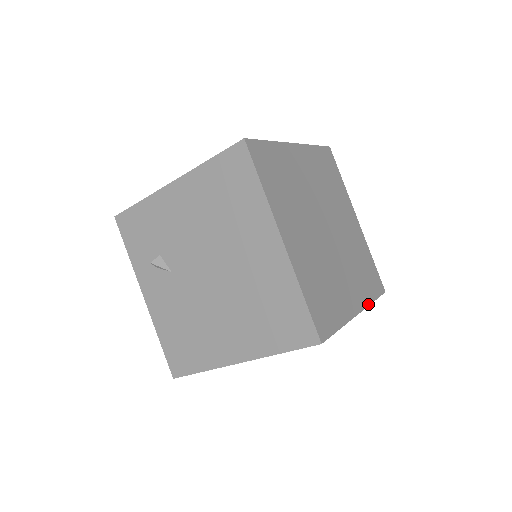
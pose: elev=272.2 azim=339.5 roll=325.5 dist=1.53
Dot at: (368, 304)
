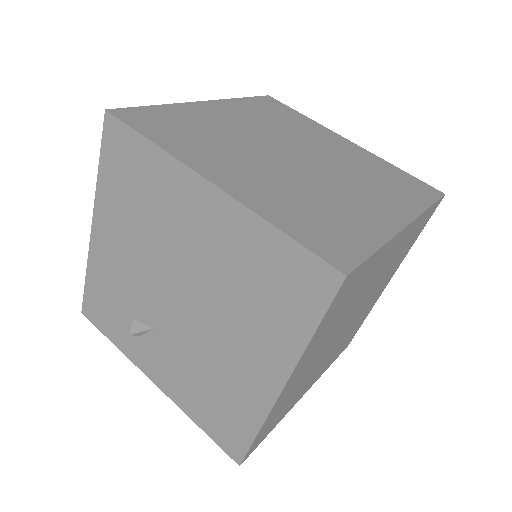
Dot at: (420, 212)
